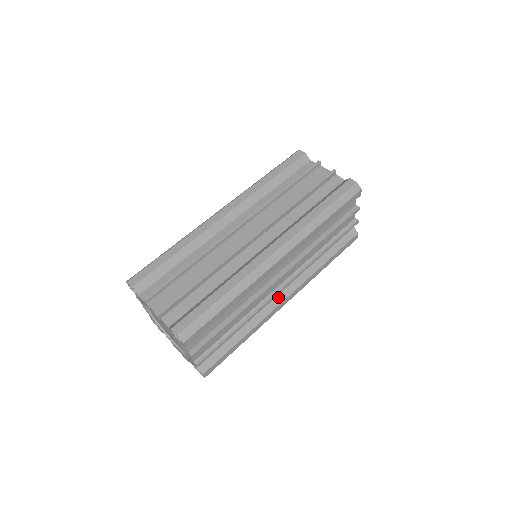
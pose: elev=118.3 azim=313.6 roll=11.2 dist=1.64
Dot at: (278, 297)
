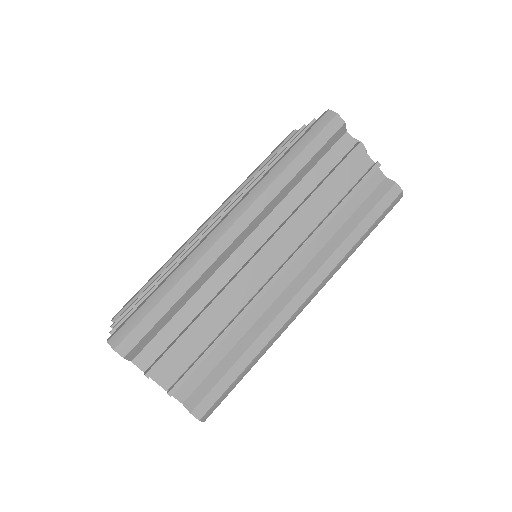
Dot at: occluded
